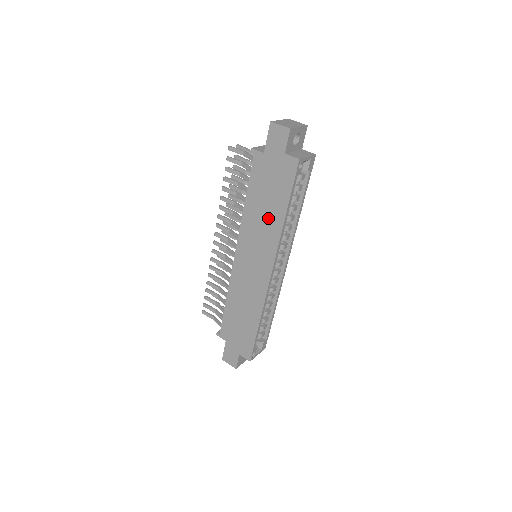
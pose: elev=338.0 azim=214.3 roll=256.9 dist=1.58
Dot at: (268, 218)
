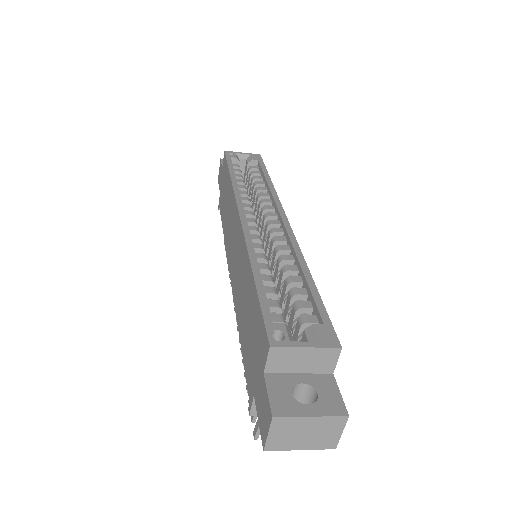
Dot at: (228, 202)
